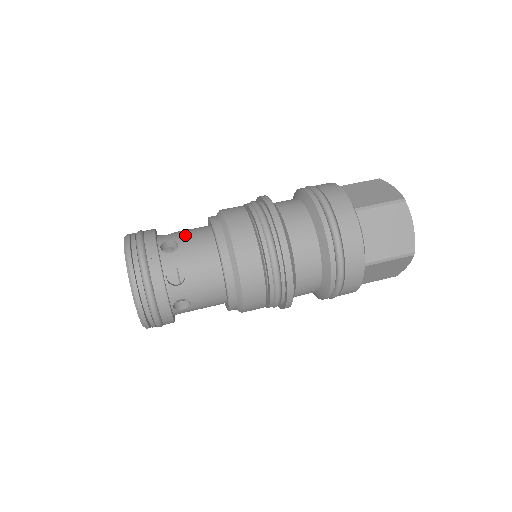
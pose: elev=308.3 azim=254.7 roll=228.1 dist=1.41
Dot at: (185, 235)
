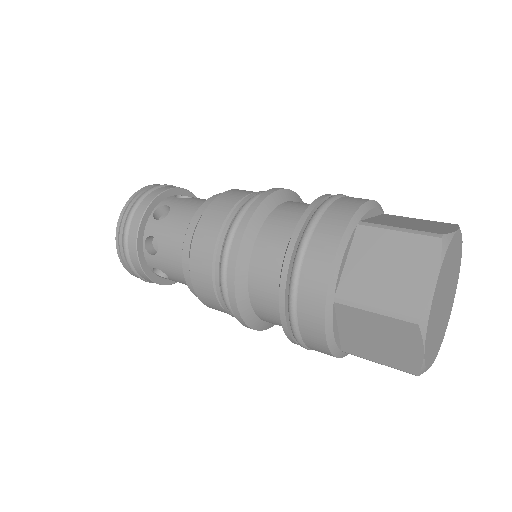
Dot at: occluded
